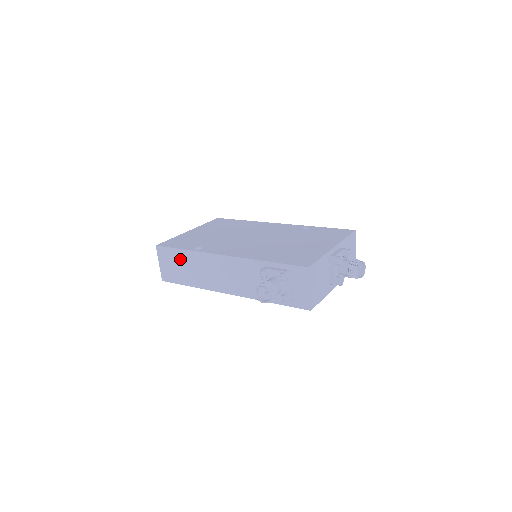
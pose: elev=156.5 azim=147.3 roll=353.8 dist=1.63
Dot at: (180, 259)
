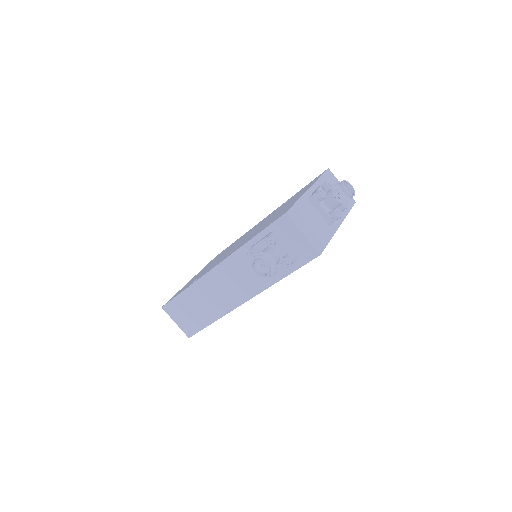
Dot at: (187, 303)
